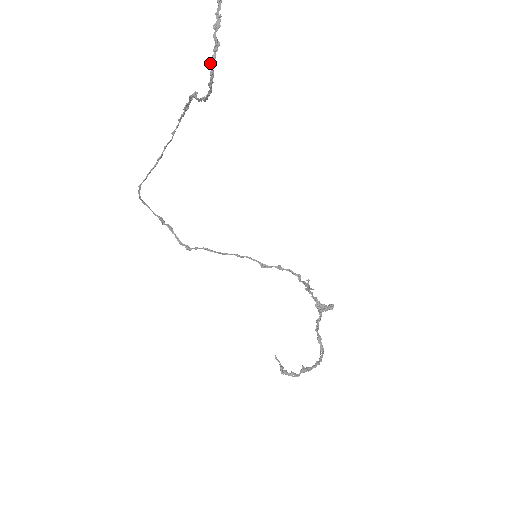
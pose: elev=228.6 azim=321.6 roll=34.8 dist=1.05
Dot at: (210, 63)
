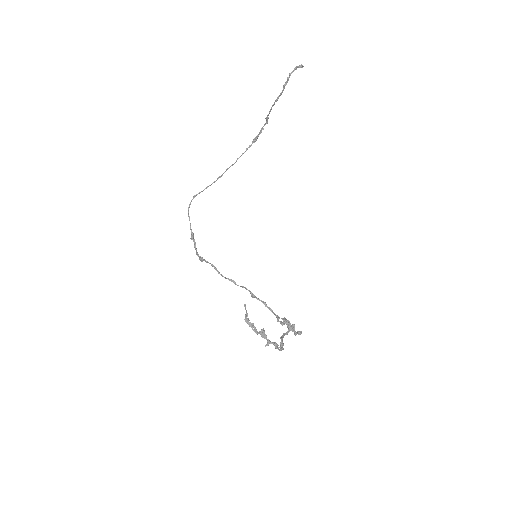
Dot at: (289, 73)
